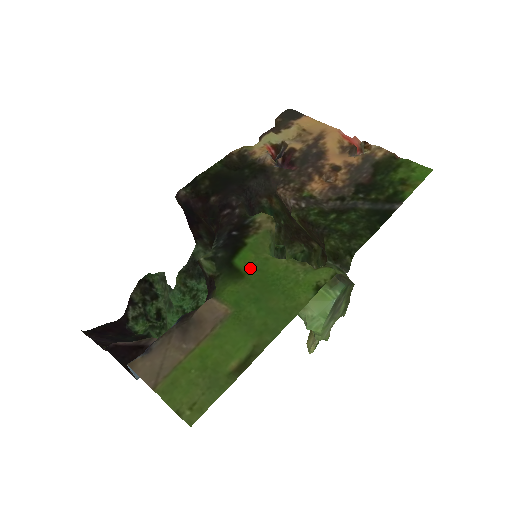
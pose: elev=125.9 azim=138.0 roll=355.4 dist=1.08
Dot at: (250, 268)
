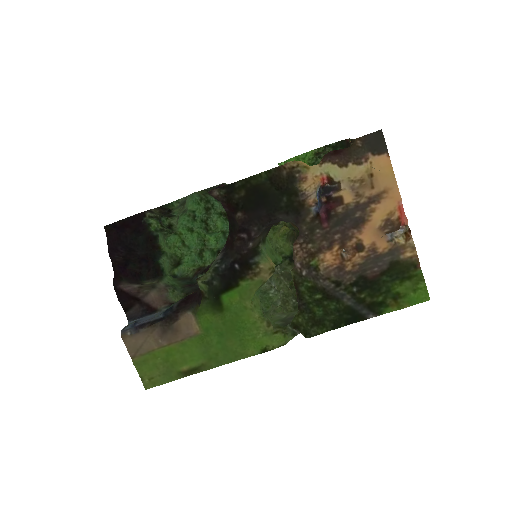
Dot at: (230, 308)
